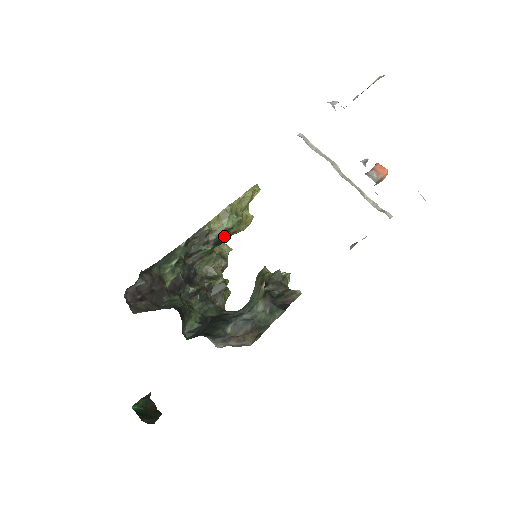
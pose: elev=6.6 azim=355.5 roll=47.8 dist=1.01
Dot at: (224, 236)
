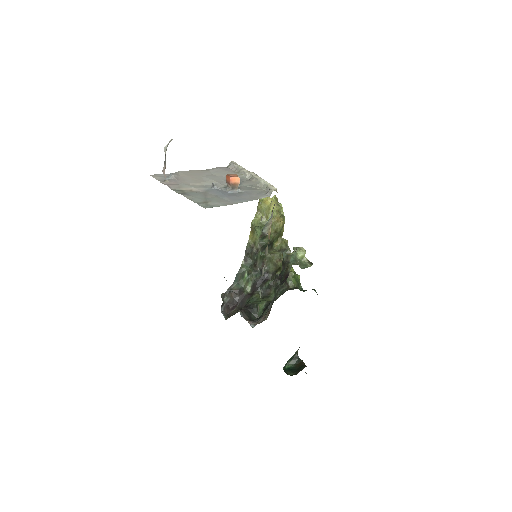
Dot at: (266, 240)
